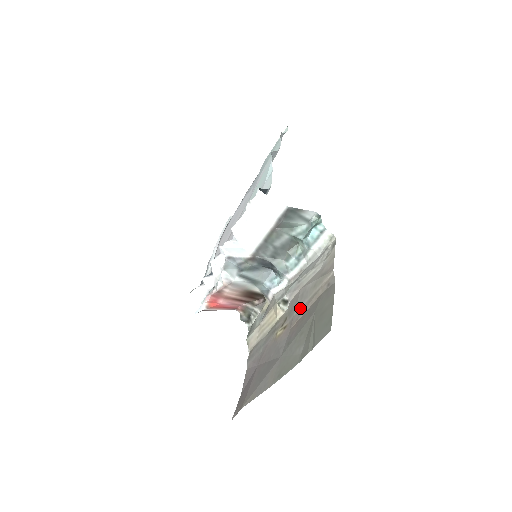
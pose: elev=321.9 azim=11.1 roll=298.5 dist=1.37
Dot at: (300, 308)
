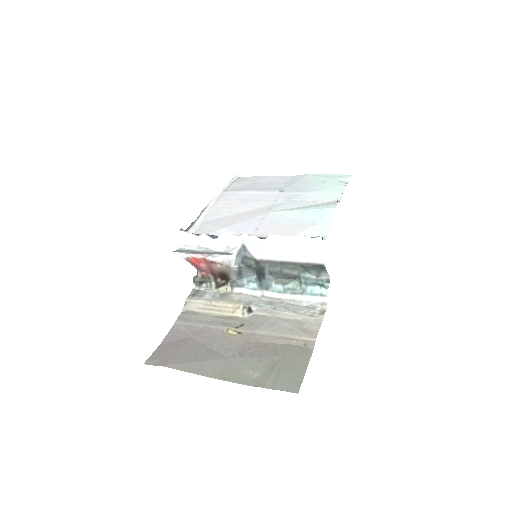
Dot at: (265, 334)
